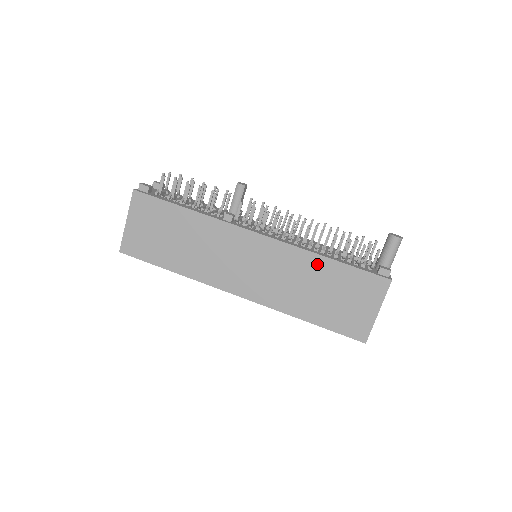
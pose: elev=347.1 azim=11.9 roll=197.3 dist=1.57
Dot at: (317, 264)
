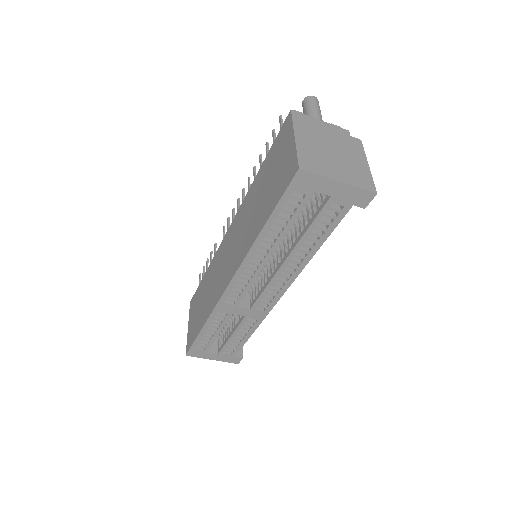
Dot at: (255, 186)
